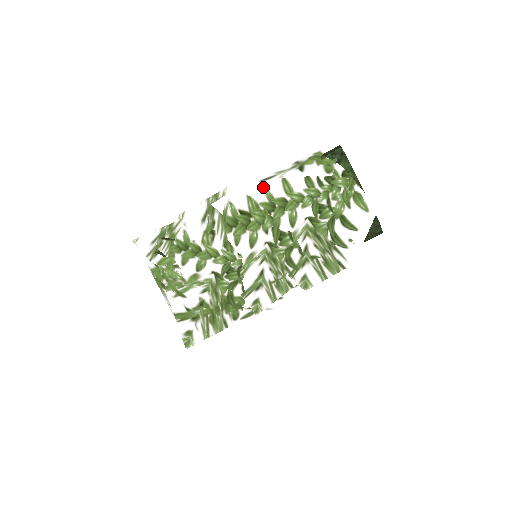
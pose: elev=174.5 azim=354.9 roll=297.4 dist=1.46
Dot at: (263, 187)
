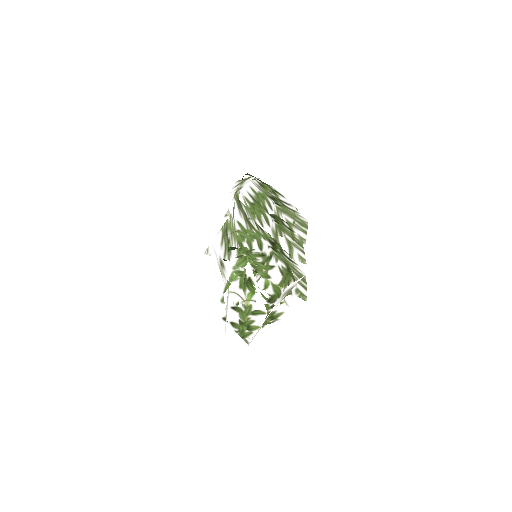
Dot at: (249, 186)
